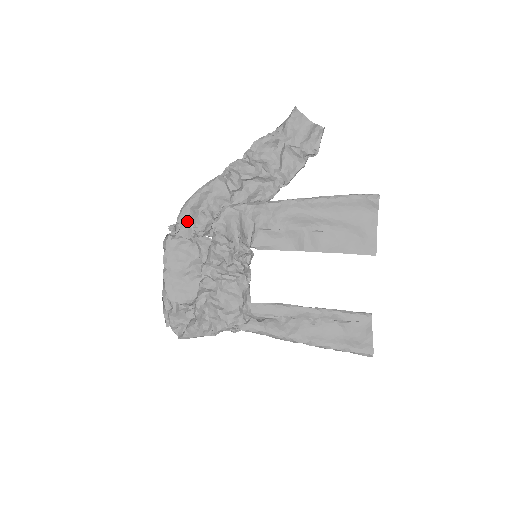
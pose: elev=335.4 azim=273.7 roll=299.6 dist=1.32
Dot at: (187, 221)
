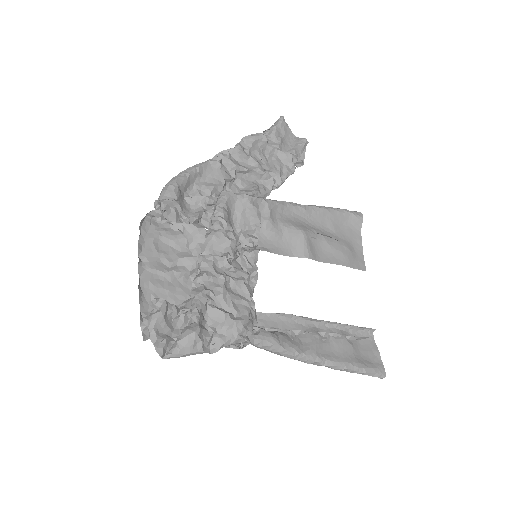
Dot at: (174, 201)
